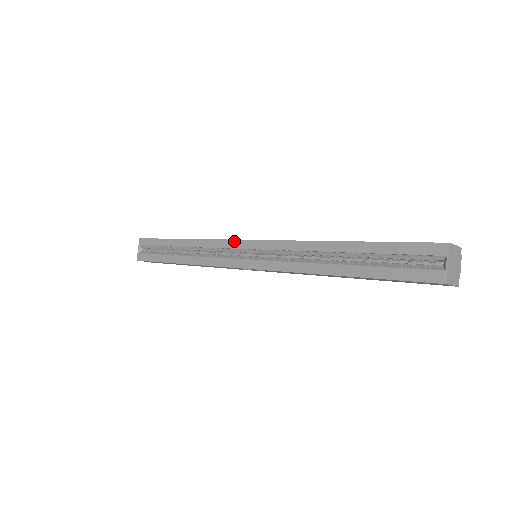
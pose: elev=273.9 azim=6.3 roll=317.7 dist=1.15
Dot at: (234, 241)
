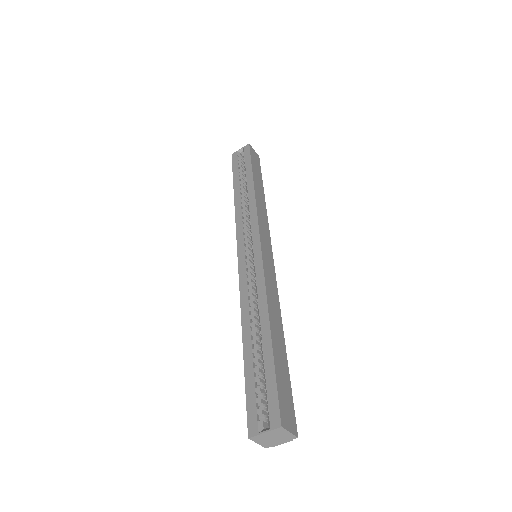
Dot at: (258, 230)
